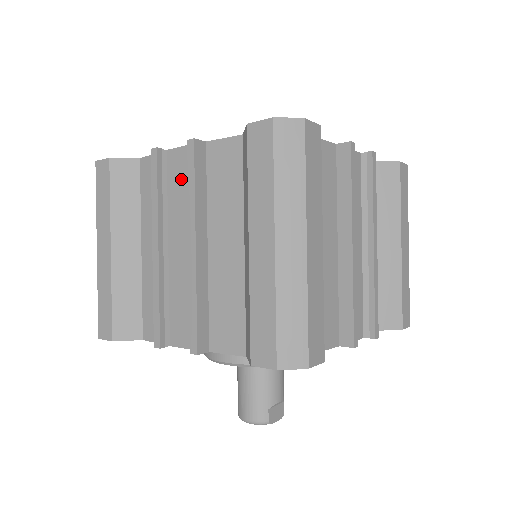
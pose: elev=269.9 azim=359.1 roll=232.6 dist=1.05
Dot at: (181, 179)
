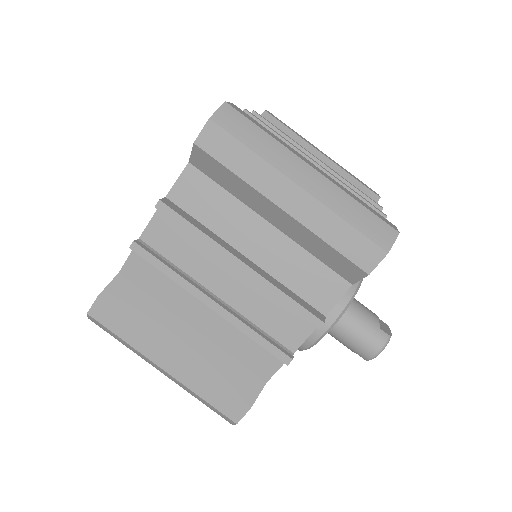
Dot at: (174, 242)
